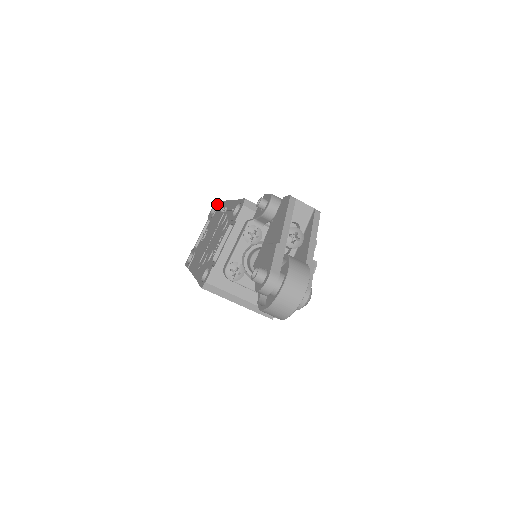
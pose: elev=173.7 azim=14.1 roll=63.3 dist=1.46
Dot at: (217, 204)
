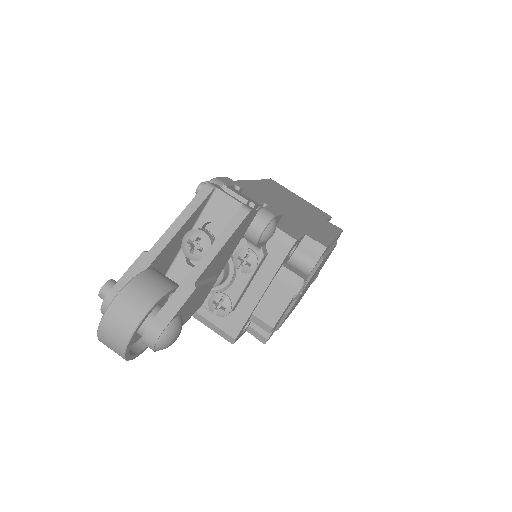
Dot at: occluded
